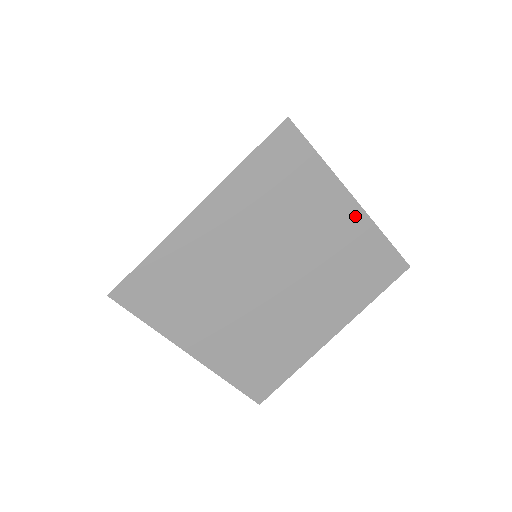
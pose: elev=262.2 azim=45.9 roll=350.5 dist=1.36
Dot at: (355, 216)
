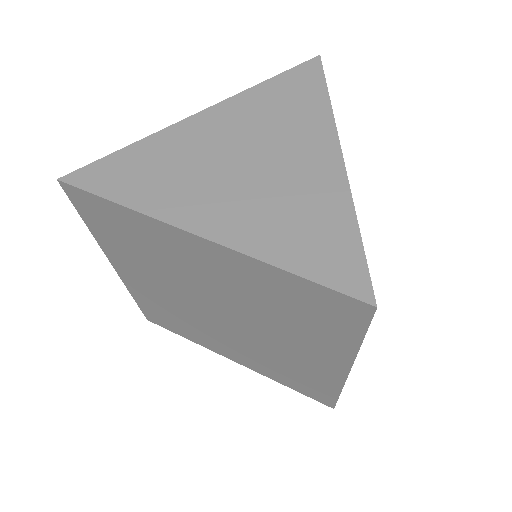
Dot at: (220, 253)
